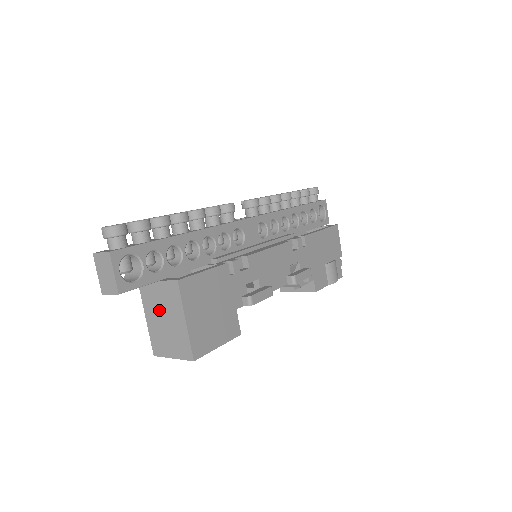
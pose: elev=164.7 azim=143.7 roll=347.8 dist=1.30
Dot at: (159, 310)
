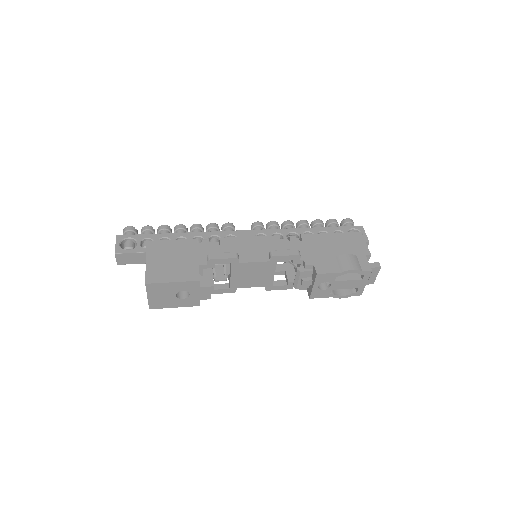
Dot at: occluded
